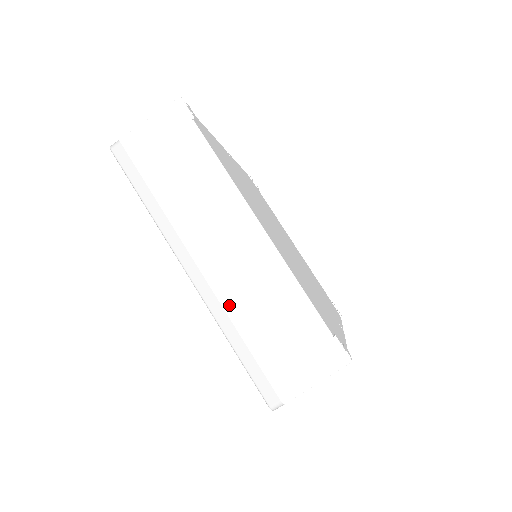
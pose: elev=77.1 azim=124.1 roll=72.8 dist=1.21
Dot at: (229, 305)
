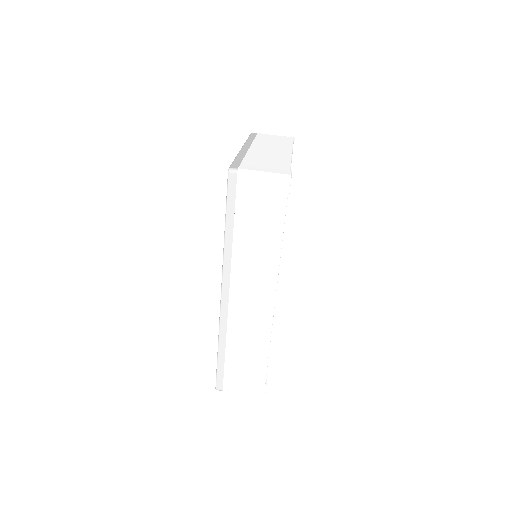
Dot at: (250, 154)
